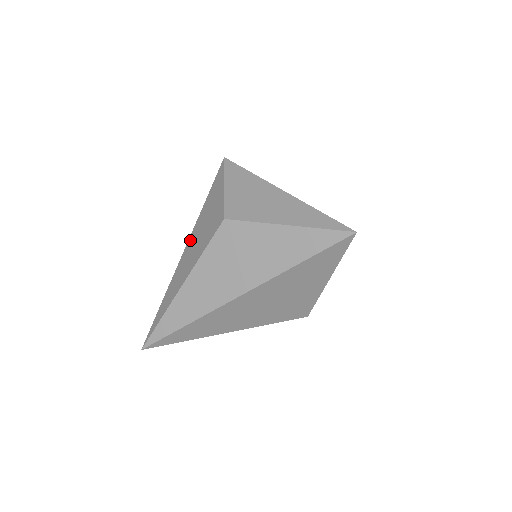
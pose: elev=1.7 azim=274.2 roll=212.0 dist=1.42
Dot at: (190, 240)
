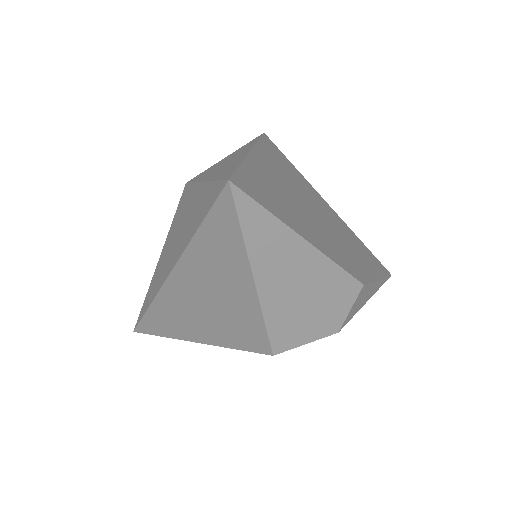
Dot at: occluded
